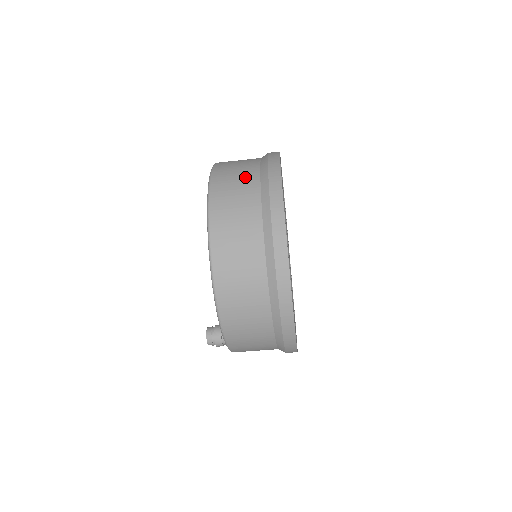
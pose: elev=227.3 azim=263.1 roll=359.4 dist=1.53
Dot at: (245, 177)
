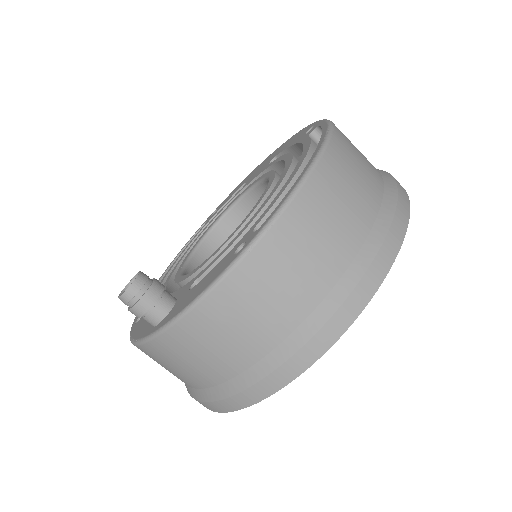
Dot at: occluded
